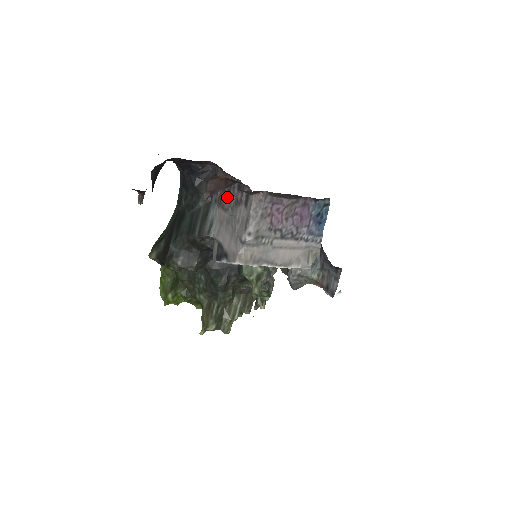
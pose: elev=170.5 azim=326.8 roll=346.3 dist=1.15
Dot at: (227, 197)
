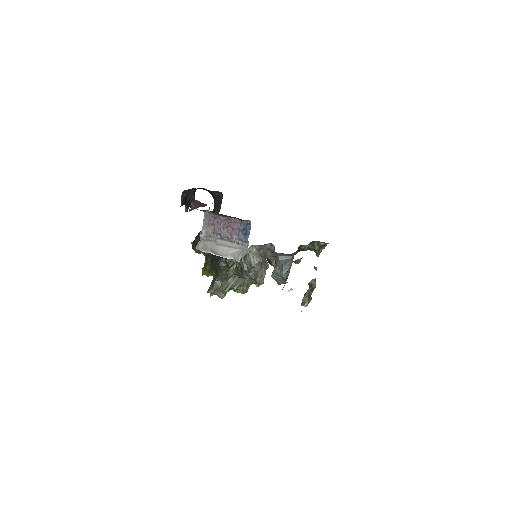
Dot at: occluded
